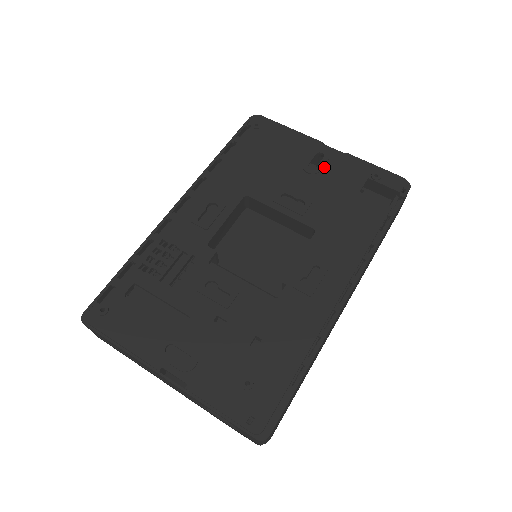
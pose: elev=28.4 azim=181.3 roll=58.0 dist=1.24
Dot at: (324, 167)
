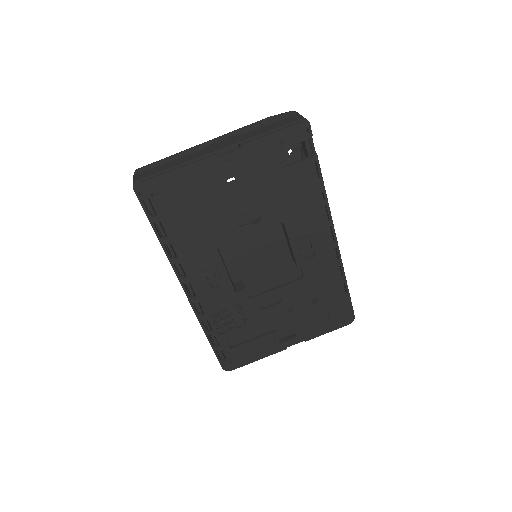
Dot at: (240, 175)
